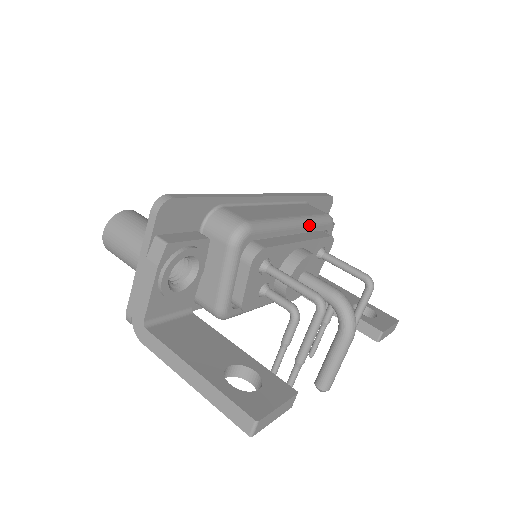
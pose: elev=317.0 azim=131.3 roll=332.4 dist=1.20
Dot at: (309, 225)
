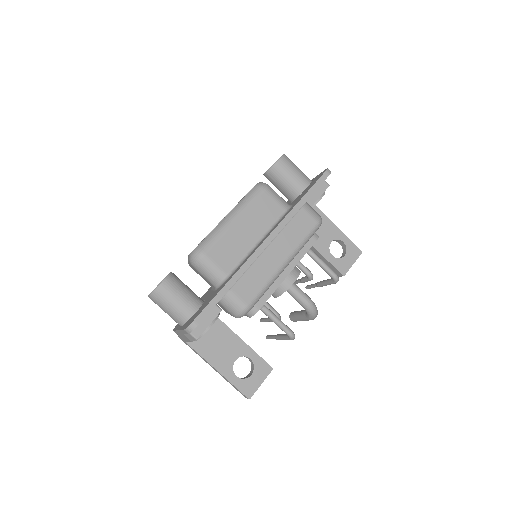
Dot at: (297, 253)
